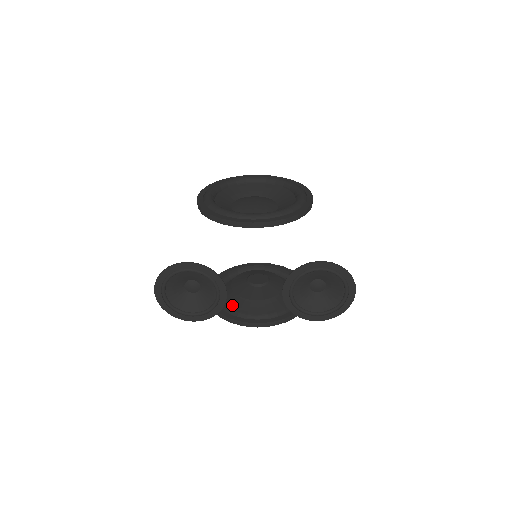
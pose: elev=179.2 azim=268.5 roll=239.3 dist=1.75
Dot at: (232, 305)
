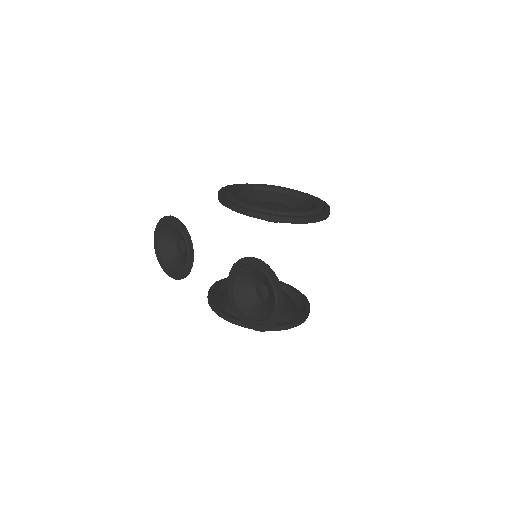
Dot at: (225, 295)
